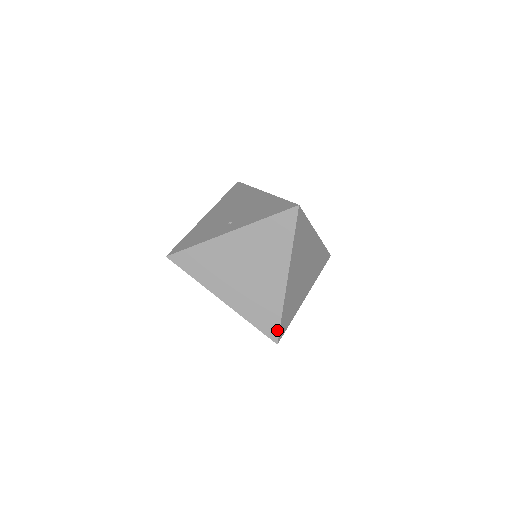
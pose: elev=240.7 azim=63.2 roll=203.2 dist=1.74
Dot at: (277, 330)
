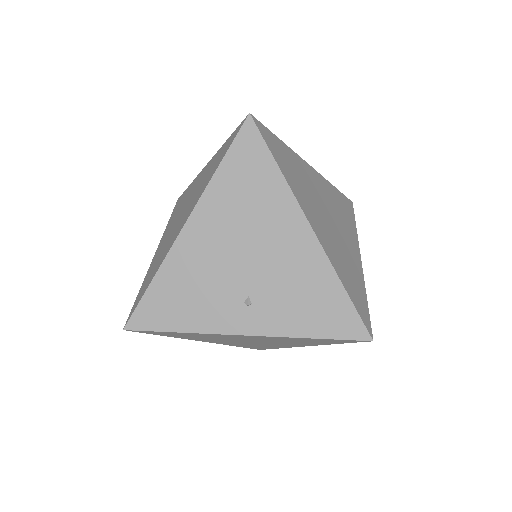
Dot at: occluded
